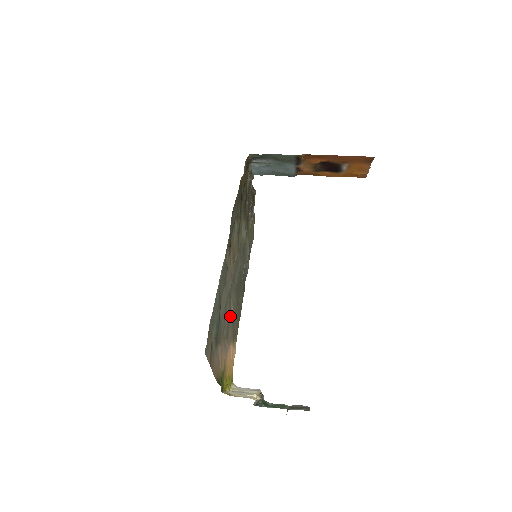
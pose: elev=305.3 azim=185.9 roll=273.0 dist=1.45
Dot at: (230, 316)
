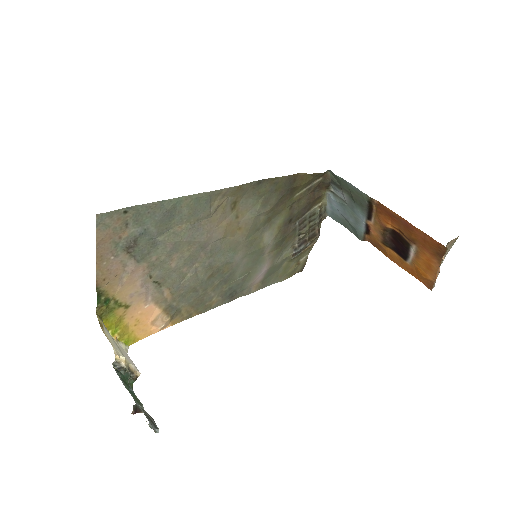
Dot at: (180, 275)
